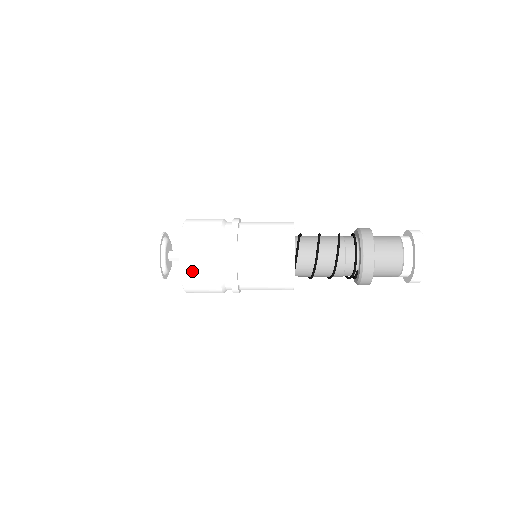
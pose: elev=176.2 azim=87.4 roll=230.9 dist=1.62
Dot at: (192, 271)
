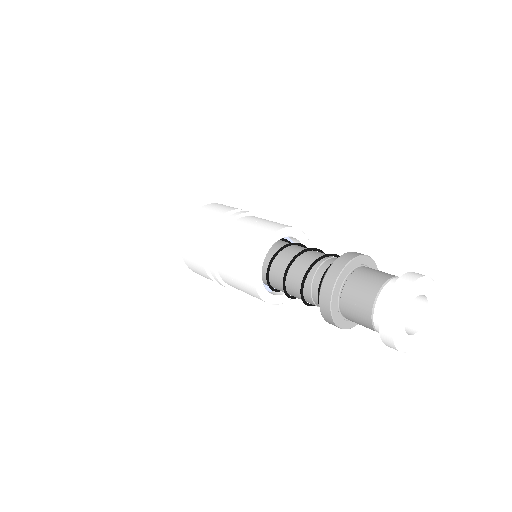
Dot at: (193, 268)
